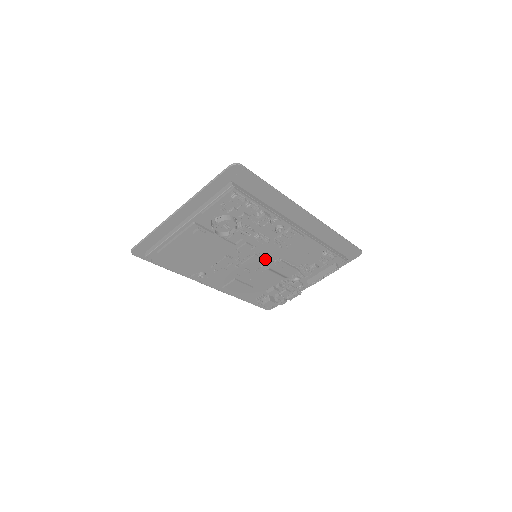
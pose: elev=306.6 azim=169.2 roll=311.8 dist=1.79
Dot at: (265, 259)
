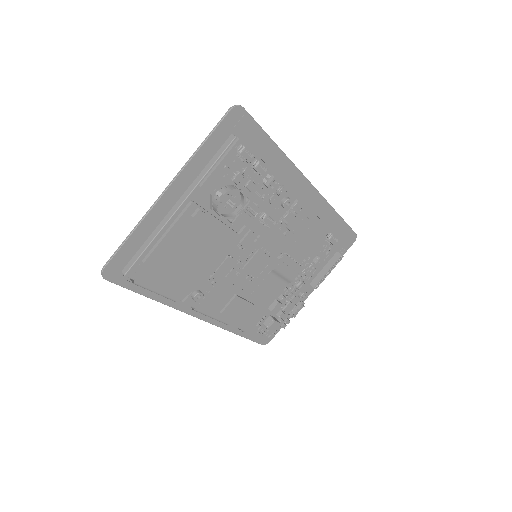
Dot at: (269, 256)
